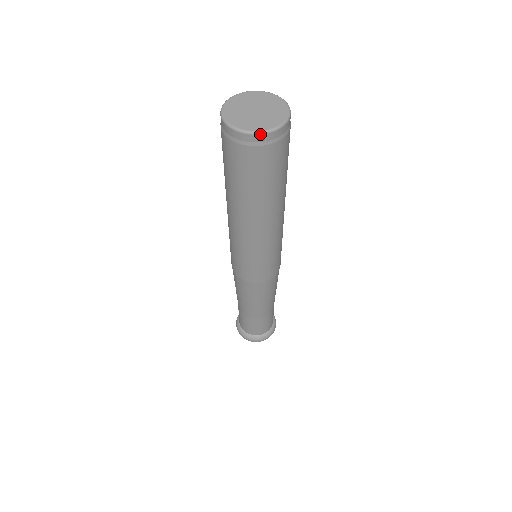
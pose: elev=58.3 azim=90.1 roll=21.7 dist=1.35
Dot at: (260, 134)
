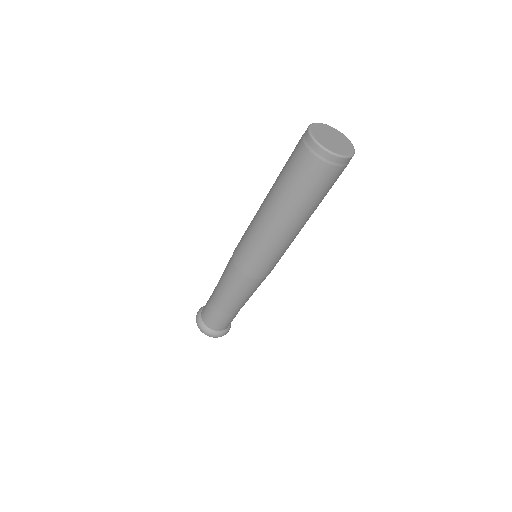
Dot at: (329, 153)
